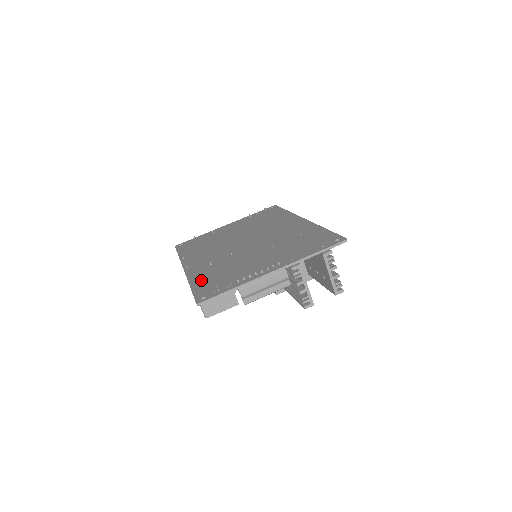
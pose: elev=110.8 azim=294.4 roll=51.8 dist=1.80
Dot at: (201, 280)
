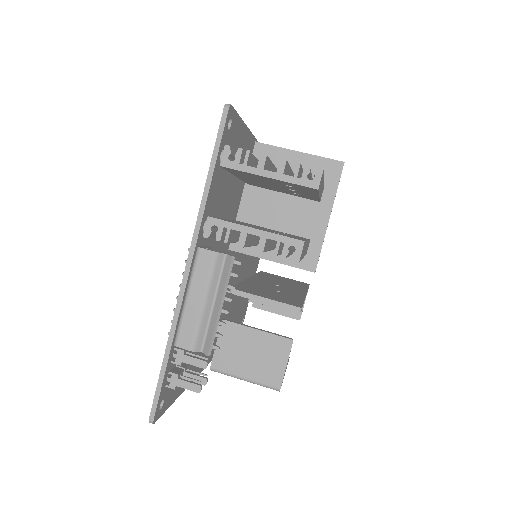
Dot at: occluded
